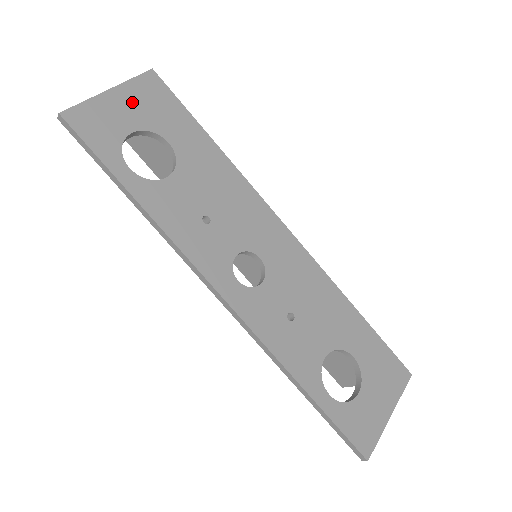
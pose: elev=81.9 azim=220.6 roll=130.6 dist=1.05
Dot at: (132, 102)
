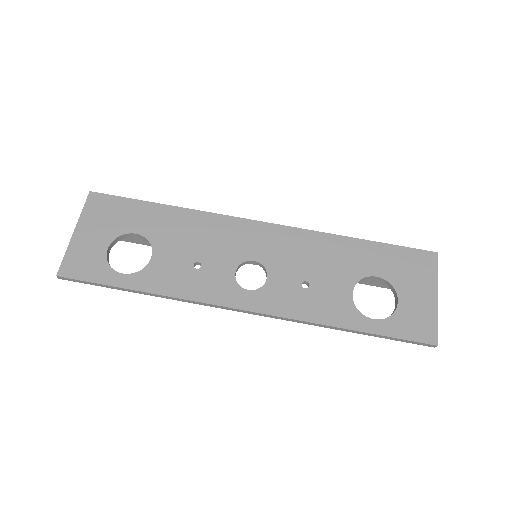
Dot at: (93, 227)
